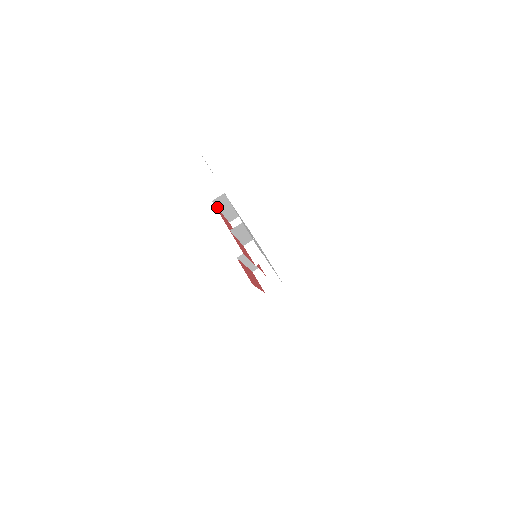
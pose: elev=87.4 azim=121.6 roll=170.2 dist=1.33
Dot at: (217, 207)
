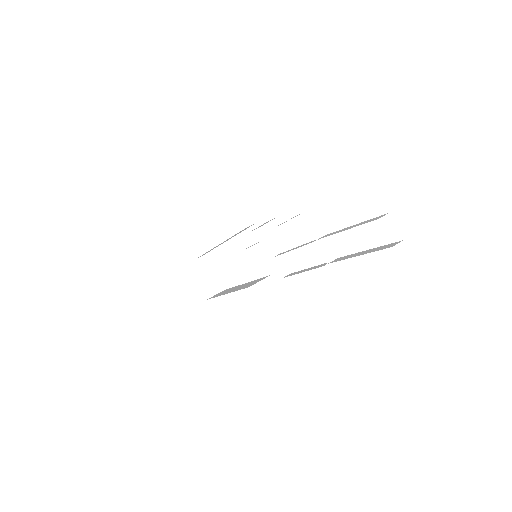
Dot at: occluded
